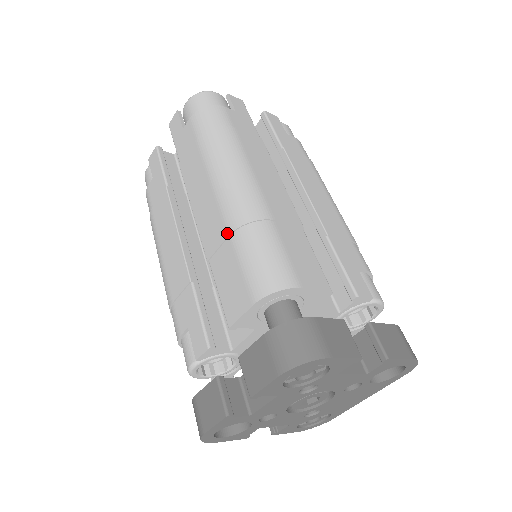
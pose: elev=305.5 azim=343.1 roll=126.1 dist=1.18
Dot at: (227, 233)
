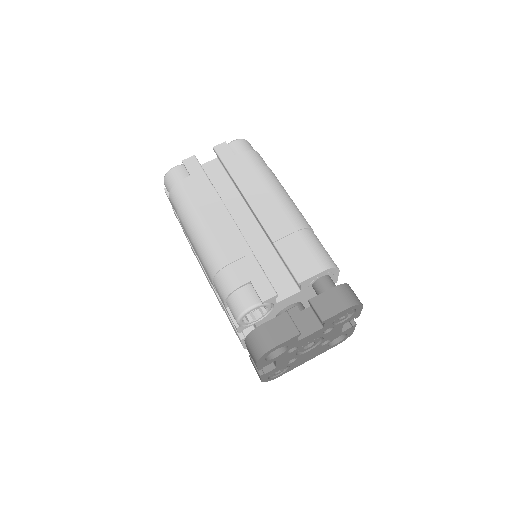
Dot at: (295, 229)
